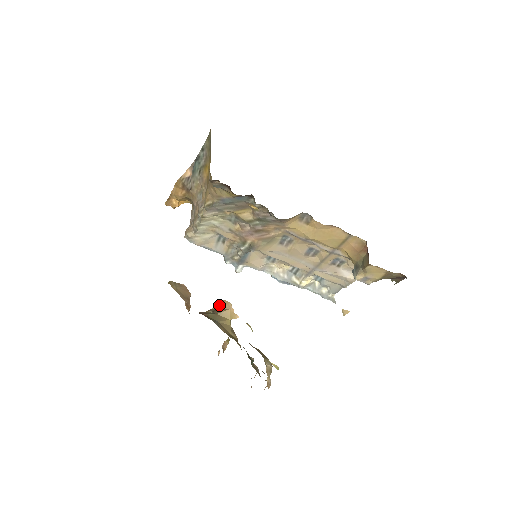
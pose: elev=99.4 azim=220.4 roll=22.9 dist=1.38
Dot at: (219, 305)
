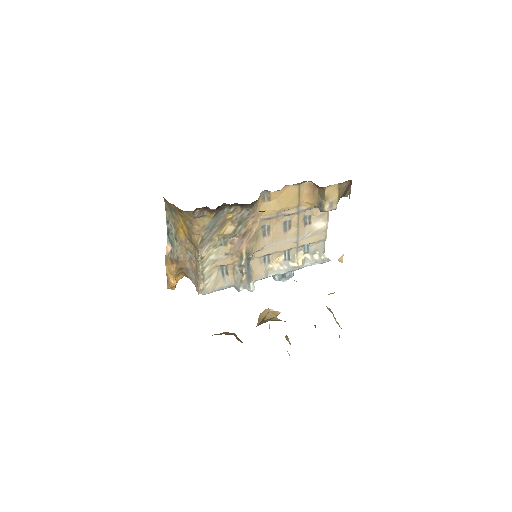
Dot at: (260, 319)
